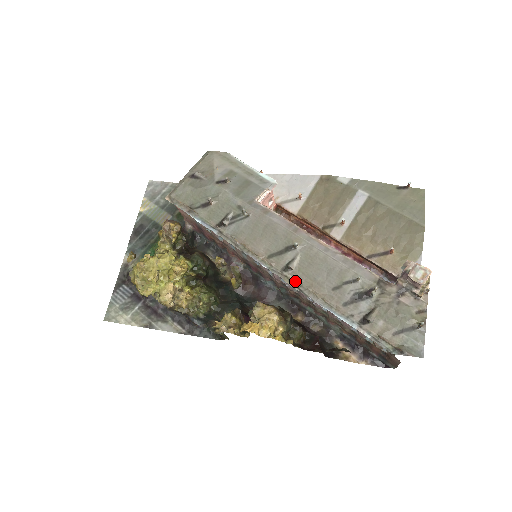
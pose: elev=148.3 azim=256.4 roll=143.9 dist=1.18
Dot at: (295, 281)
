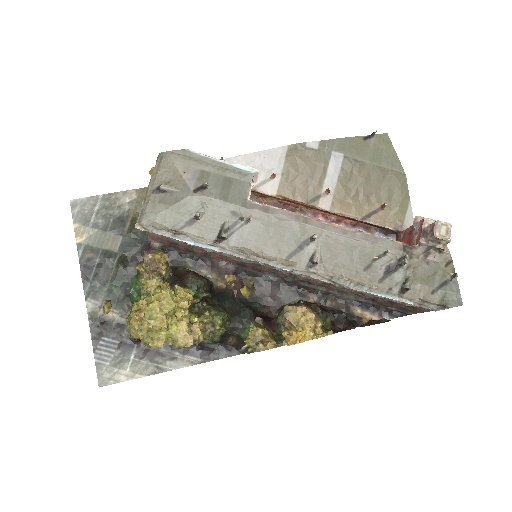
Dot at: (324, 274)
